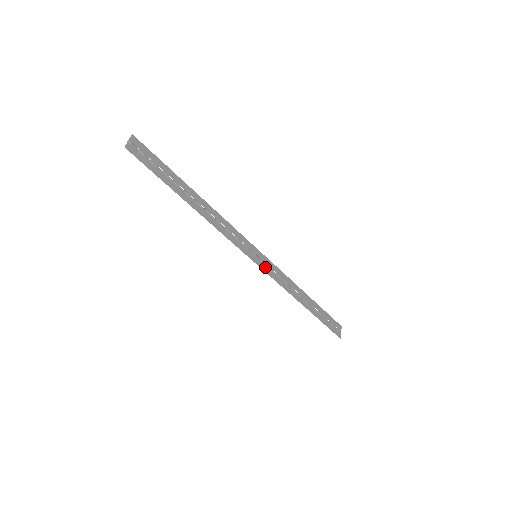
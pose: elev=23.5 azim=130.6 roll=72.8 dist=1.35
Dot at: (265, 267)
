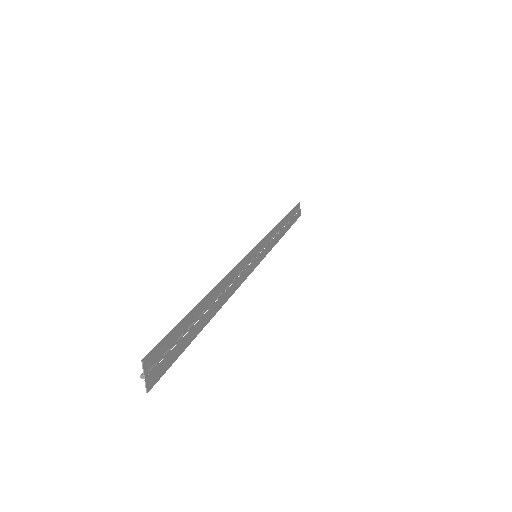
Dot at: (262, 254)
